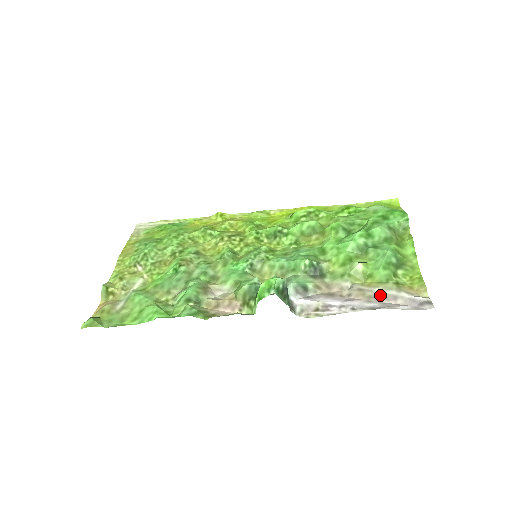
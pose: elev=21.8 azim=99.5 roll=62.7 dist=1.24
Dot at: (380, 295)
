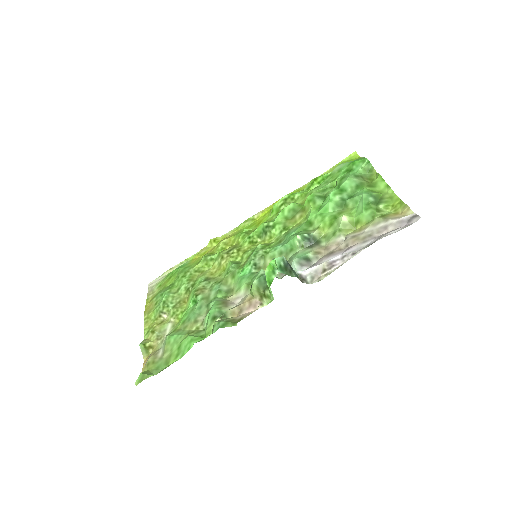
Dot at: (372, 232)
